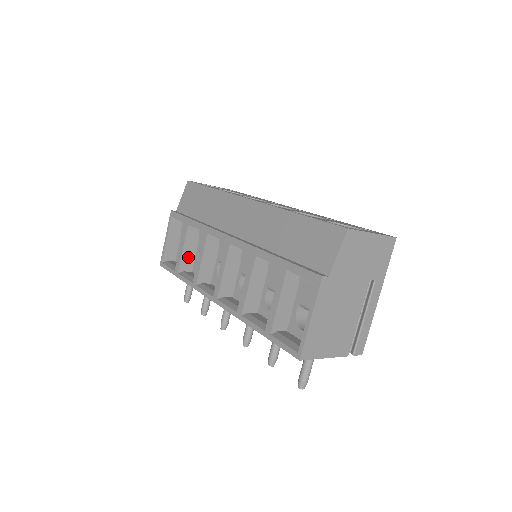
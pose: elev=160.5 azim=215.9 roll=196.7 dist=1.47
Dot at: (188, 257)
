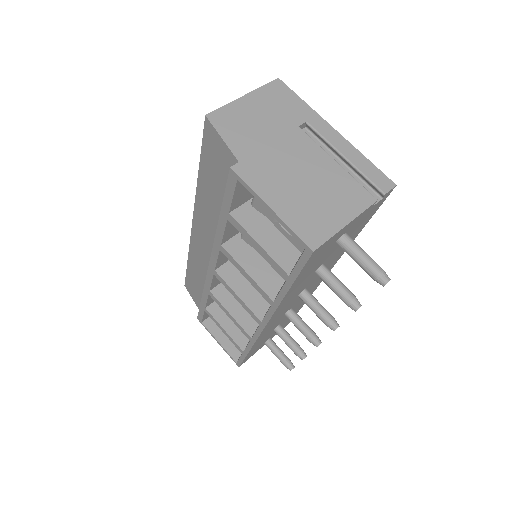
Dot at: (237, 331)
